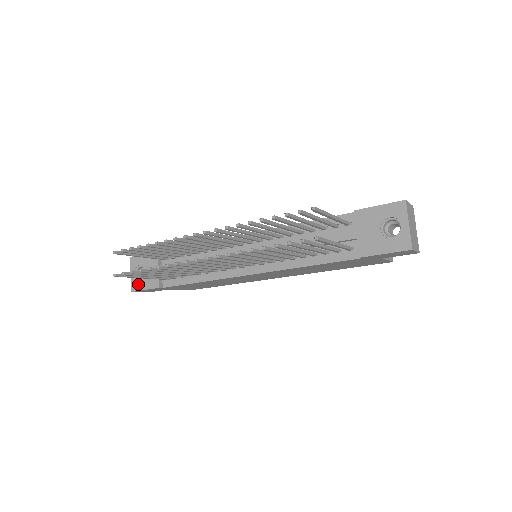
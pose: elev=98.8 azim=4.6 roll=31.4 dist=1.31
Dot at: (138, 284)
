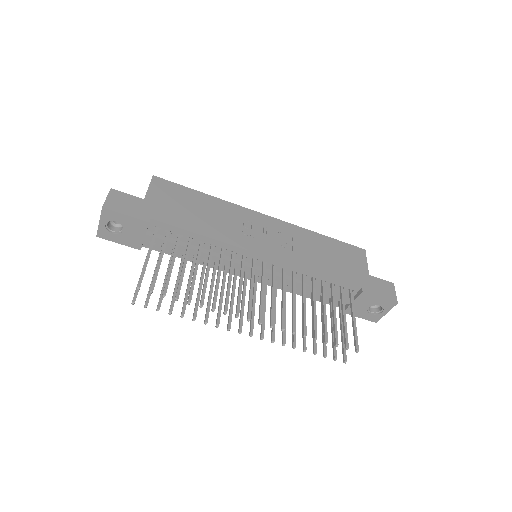
Dot at: (109, 235)
